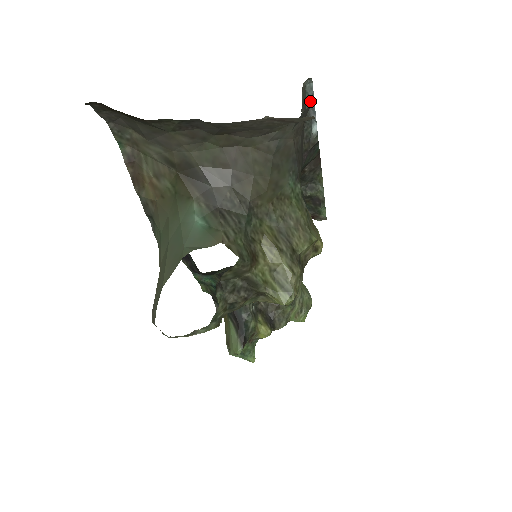
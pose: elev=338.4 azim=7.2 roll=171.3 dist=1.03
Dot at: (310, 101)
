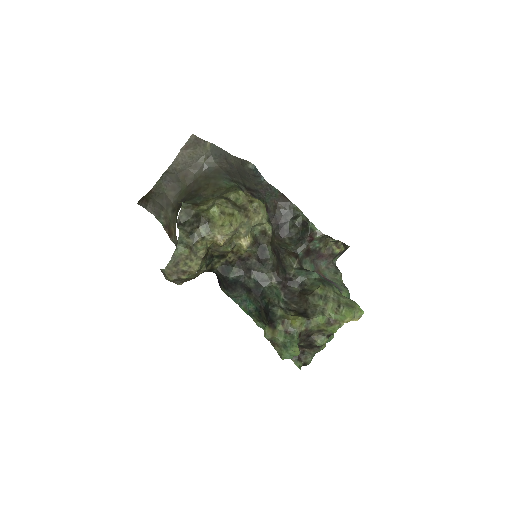
Dot at: (257, 172)
